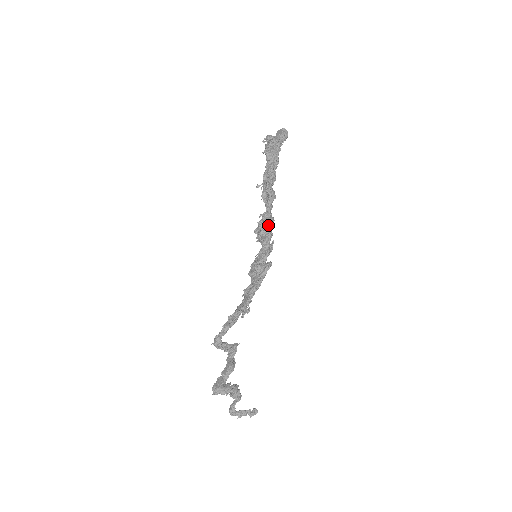
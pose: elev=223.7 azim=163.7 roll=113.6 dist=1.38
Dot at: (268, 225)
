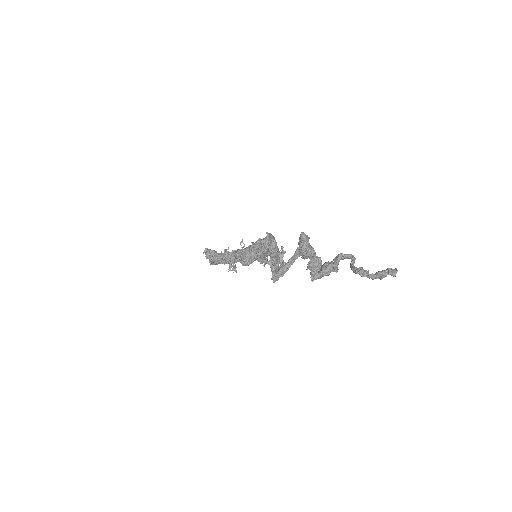
Dot at: occluded
